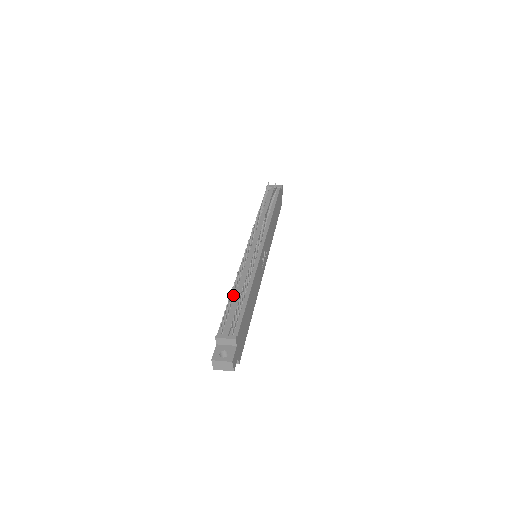
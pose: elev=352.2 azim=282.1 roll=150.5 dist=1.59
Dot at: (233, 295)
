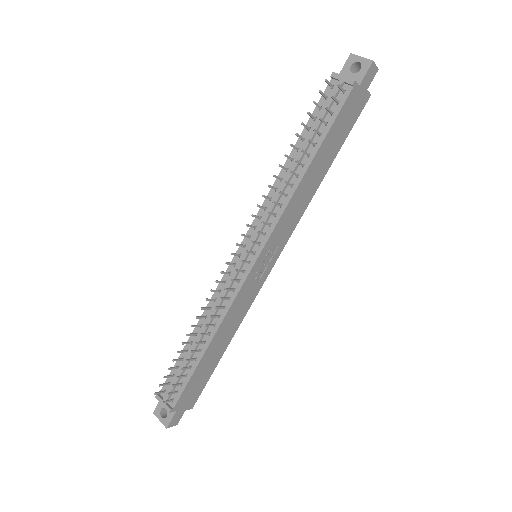
Dot at: (189, 343)
